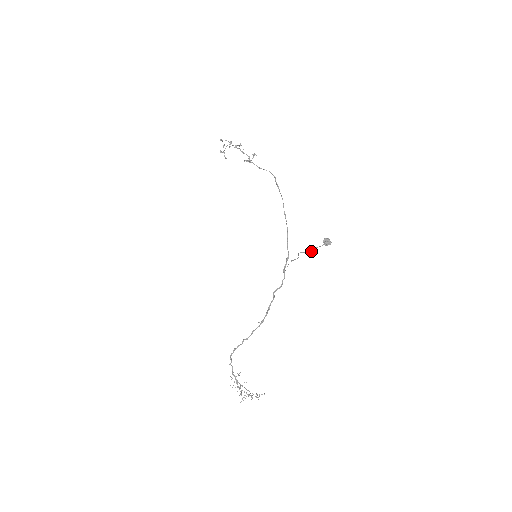
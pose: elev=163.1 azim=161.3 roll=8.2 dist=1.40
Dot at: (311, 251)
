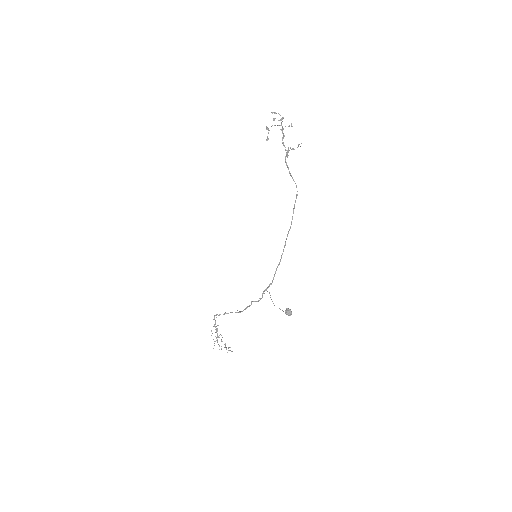
Dot at: occluded
